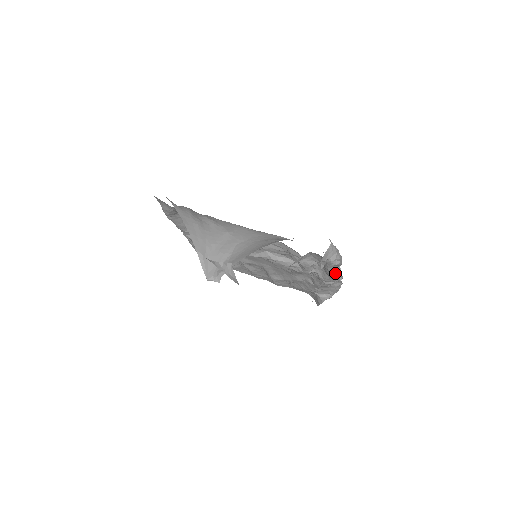
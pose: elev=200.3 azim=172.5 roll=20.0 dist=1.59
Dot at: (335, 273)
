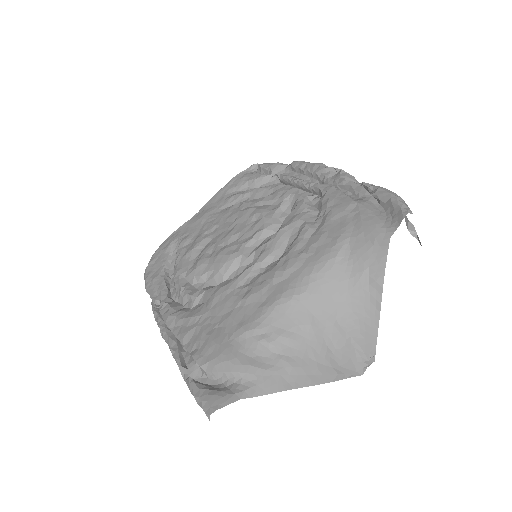
Dot at: occluded
